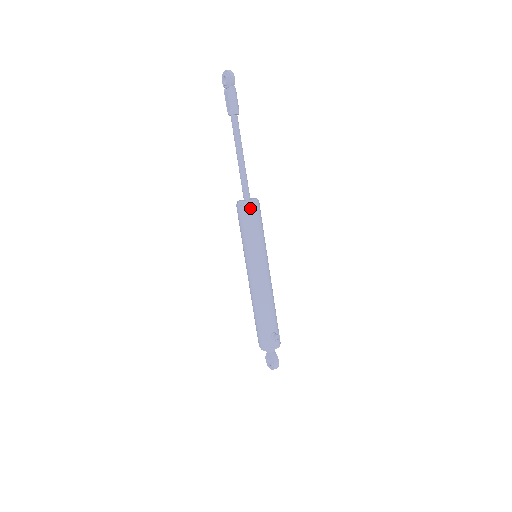
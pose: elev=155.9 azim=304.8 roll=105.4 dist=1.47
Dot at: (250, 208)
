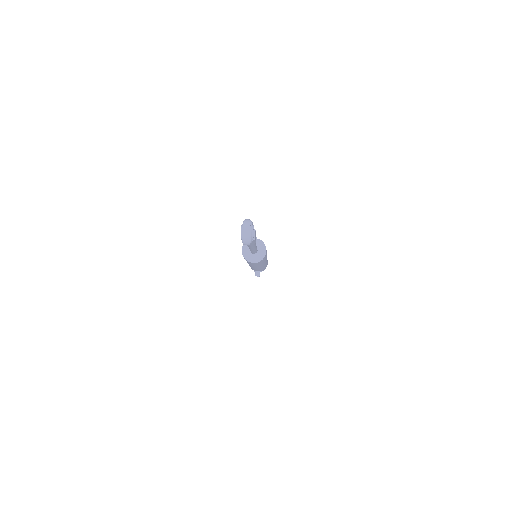
Dot at: (249, 262)
